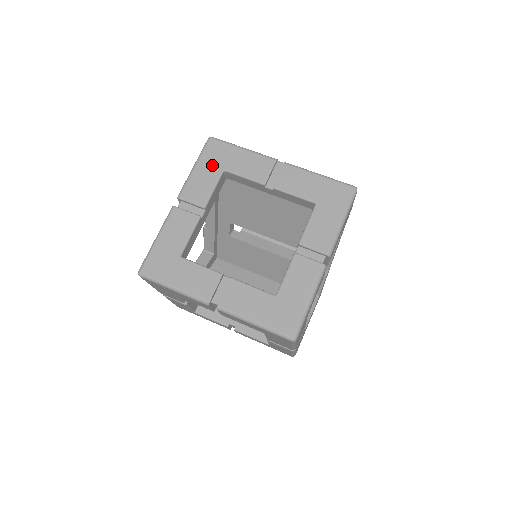
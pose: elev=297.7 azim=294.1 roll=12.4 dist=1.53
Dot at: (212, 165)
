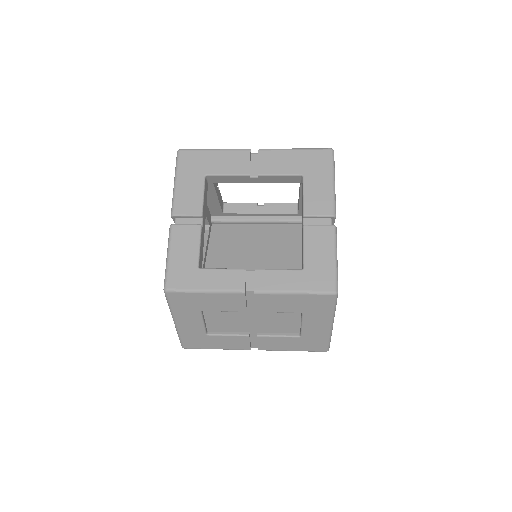
Dot at: occluded
